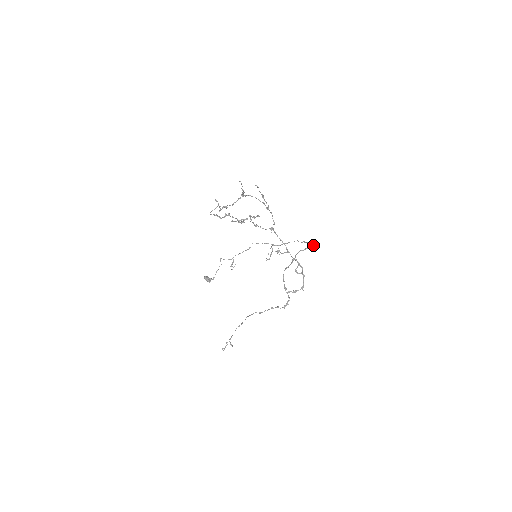
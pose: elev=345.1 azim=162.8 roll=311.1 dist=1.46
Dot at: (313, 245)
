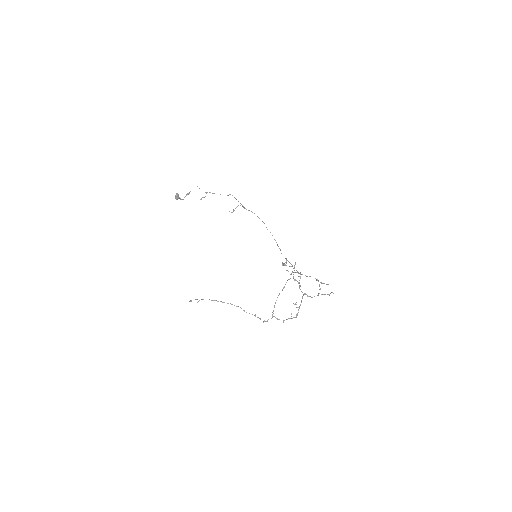
Dot at: occluded
